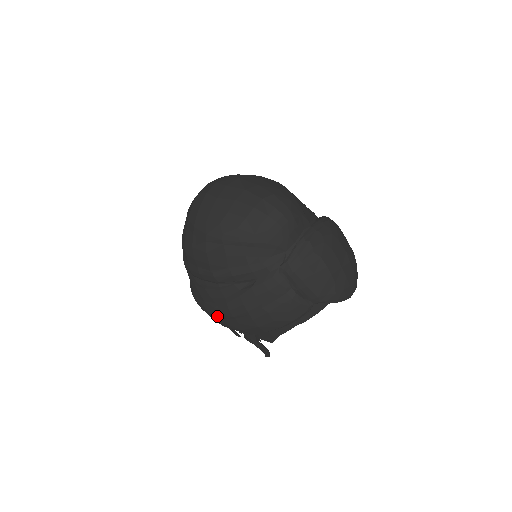
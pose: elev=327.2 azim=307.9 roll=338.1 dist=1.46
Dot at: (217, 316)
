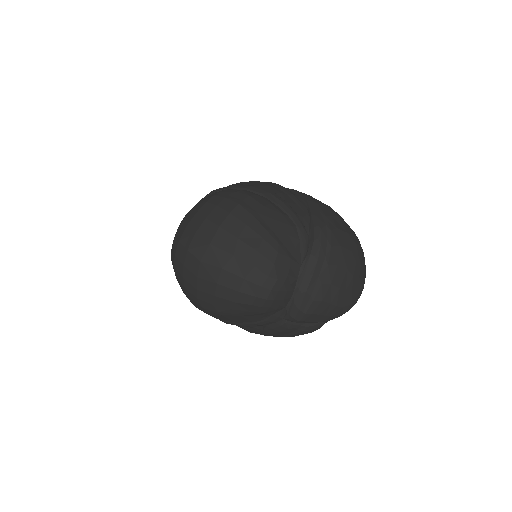
Dot at: occluded
